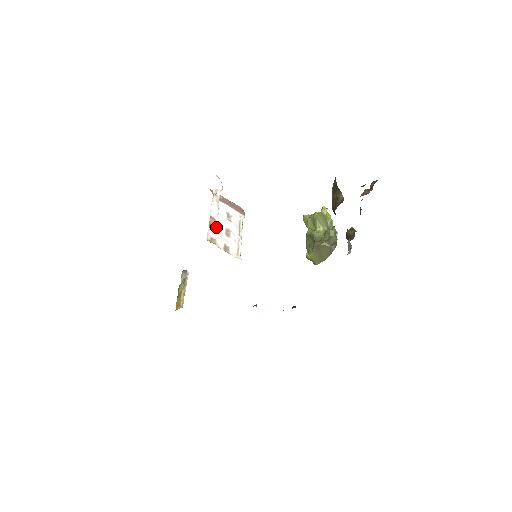
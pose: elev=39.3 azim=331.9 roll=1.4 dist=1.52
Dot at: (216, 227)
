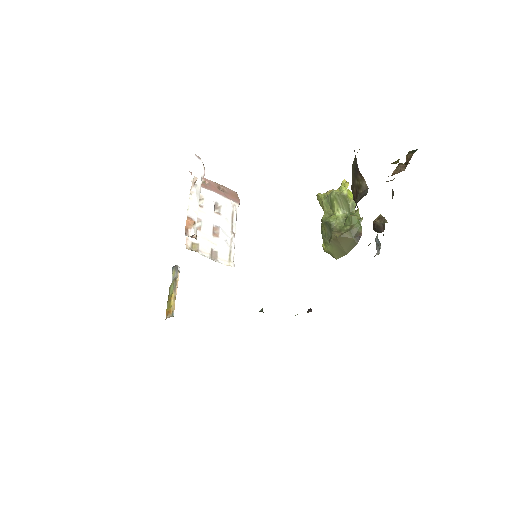
Dot at: (195, 231)
